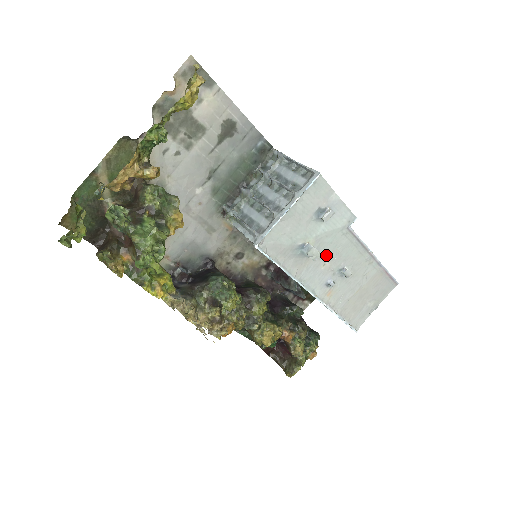
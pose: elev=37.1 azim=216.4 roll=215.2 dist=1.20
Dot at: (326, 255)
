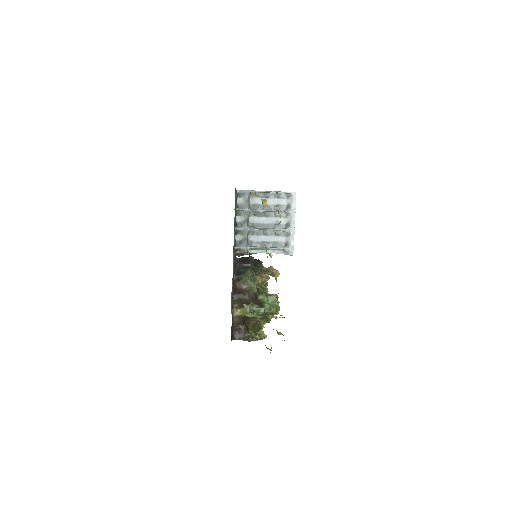
Dot at: occluded
